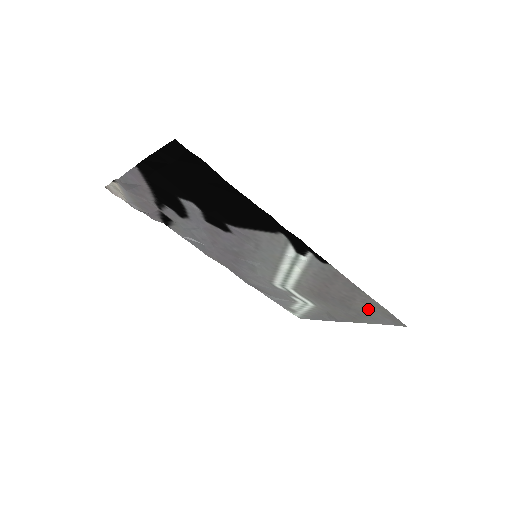
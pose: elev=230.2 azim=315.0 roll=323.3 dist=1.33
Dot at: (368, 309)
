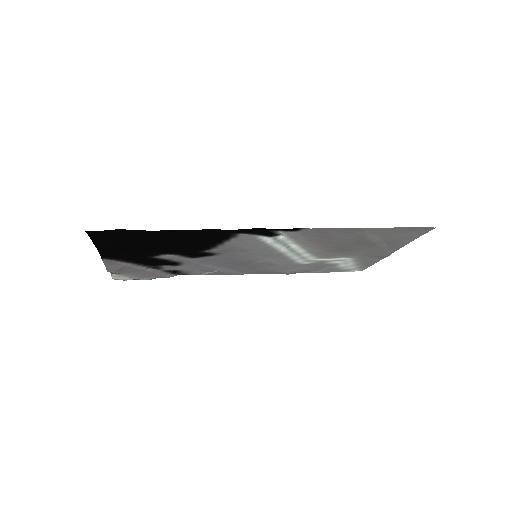
Dot at: (387, 236)
